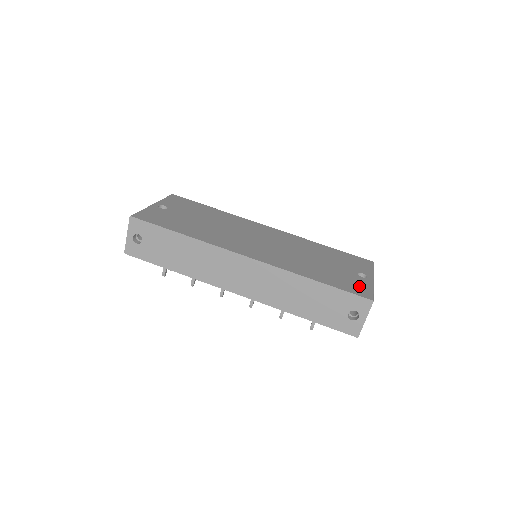
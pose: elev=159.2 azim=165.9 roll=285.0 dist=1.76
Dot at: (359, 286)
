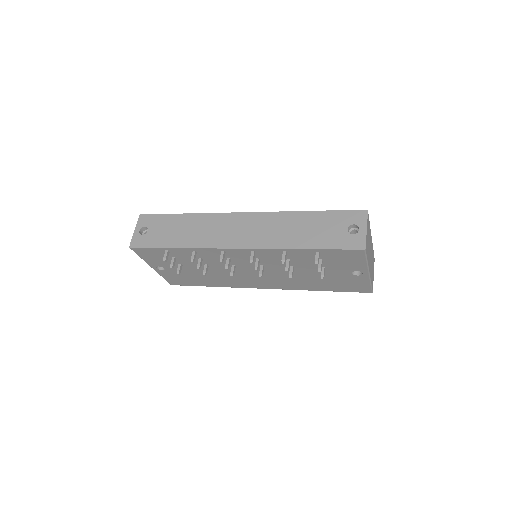
Dot at: occluded
